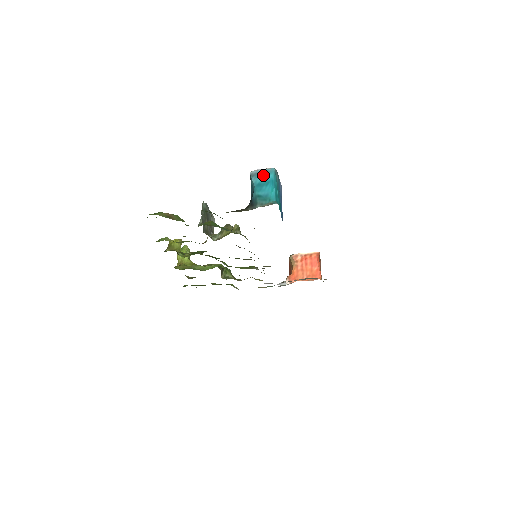
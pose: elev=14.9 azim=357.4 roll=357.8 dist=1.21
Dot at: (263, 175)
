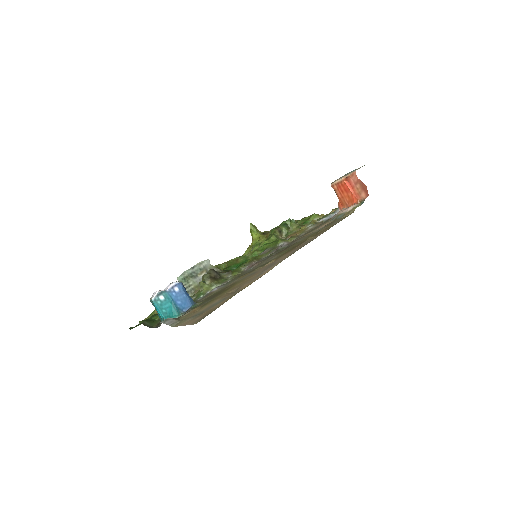
Dot at: (152, 303)
